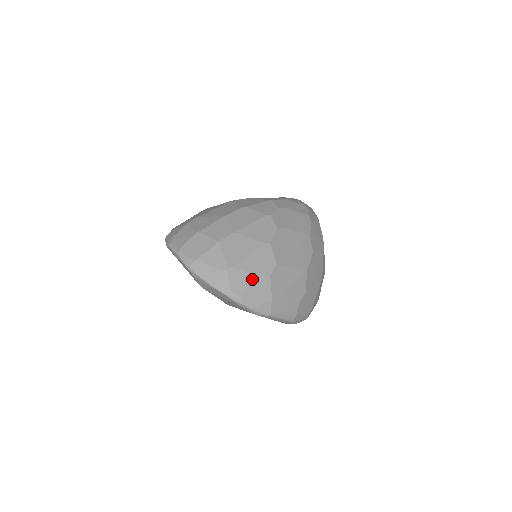
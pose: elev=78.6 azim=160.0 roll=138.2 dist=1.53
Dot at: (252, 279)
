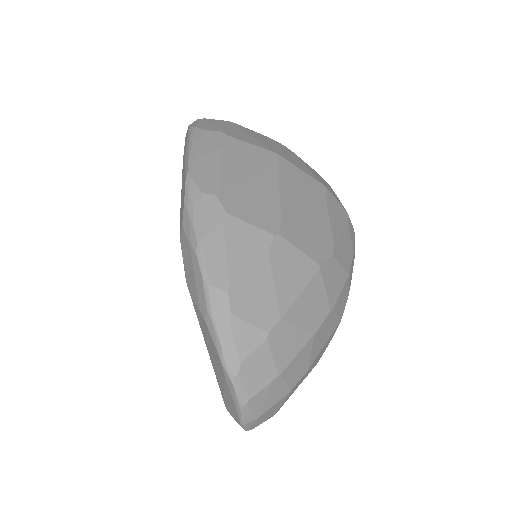
Dot at: occluded
